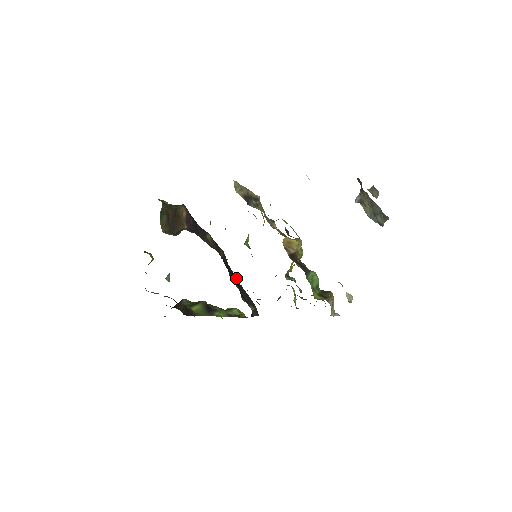
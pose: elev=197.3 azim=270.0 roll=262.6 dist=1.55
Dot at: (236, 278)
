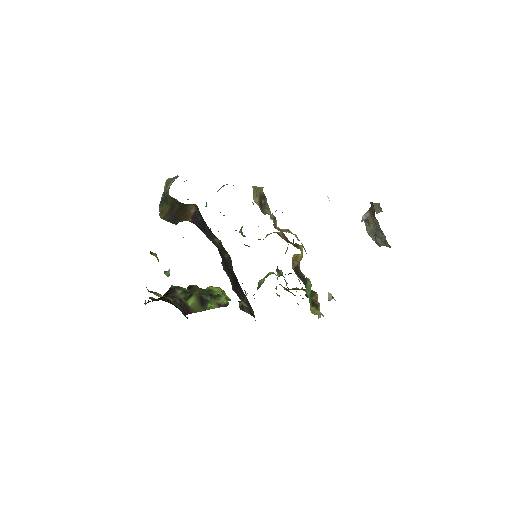
Dot at: occluded
